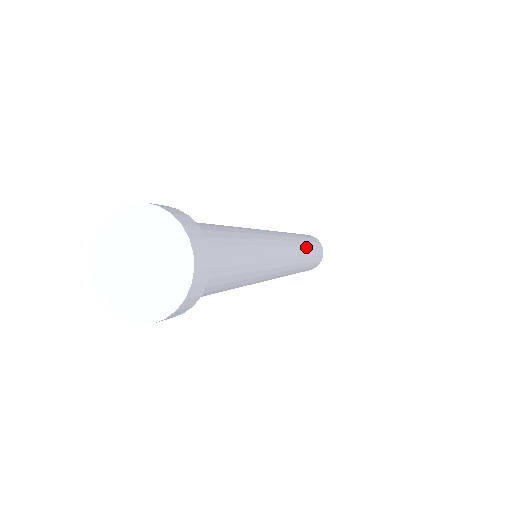
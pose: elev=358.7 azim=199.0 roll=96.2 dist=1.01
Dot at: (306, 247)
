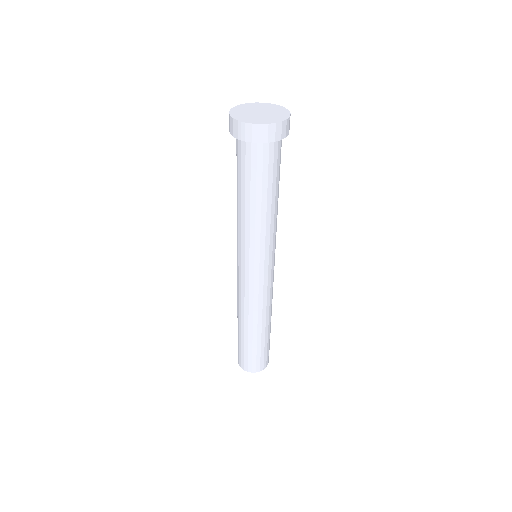
Dot at: (270, 320)
